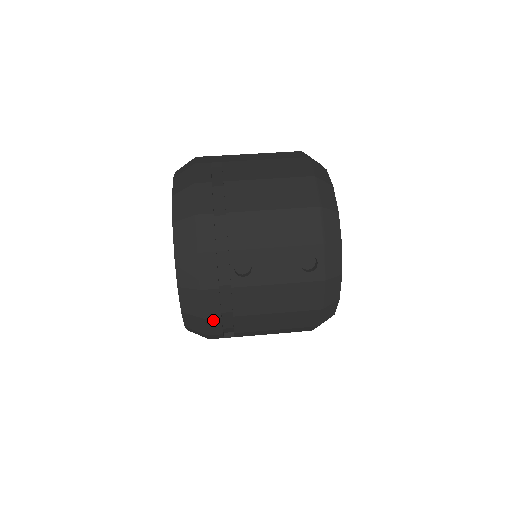
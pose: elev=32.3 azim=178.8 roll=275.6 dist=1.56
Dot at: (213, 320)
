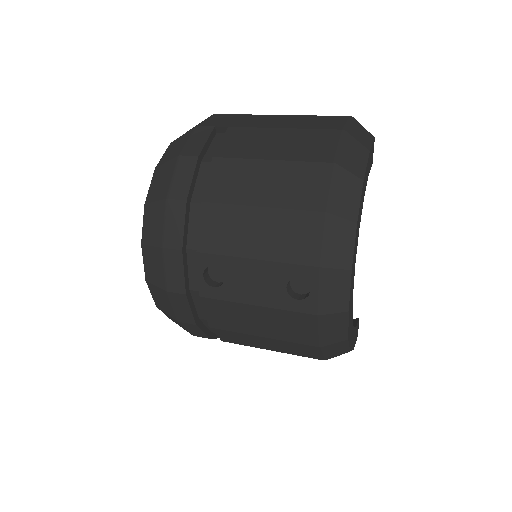
Dot at: (189, 325)
